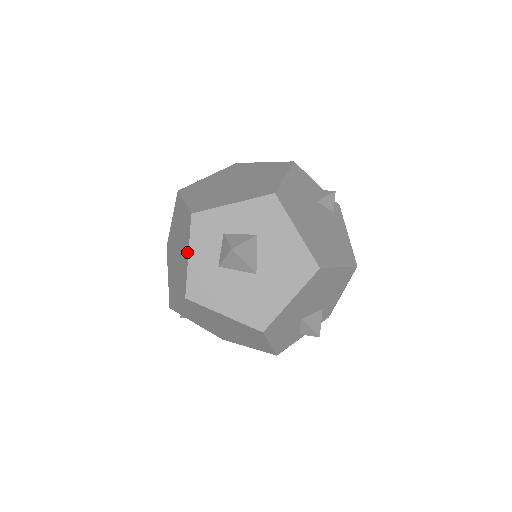
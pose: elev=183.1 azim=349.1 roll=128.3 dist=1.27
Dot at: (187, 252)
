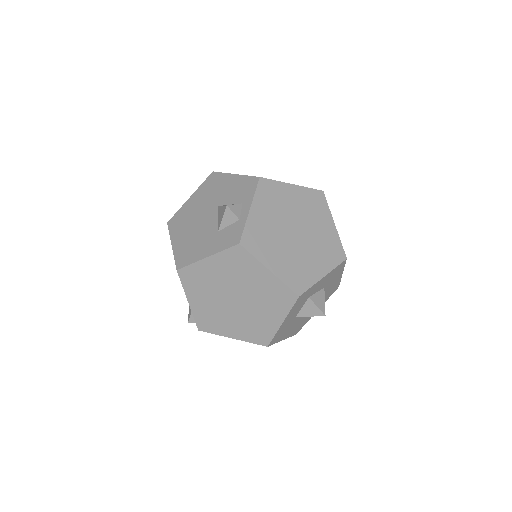
Dot at: (280, 319)
